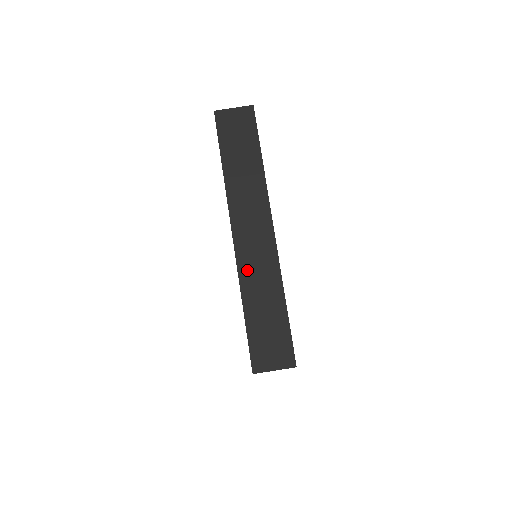
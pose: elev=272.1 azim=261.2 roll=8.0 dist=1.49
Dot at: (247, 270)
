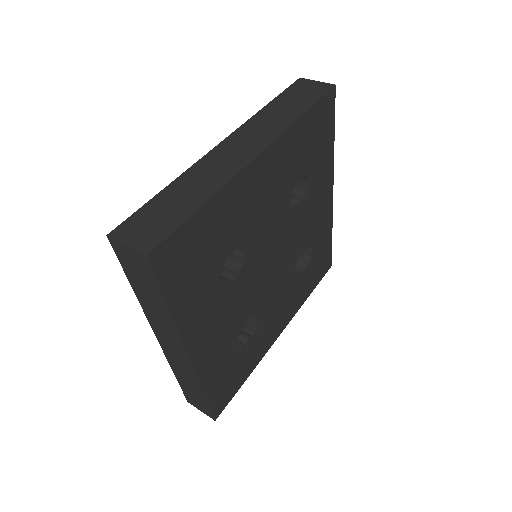
Dot at: (202, 167)
